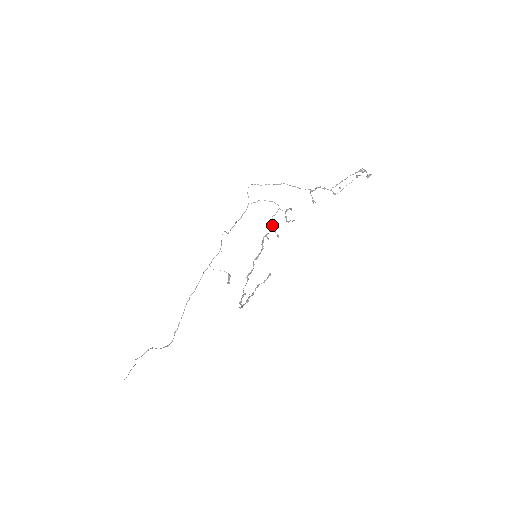
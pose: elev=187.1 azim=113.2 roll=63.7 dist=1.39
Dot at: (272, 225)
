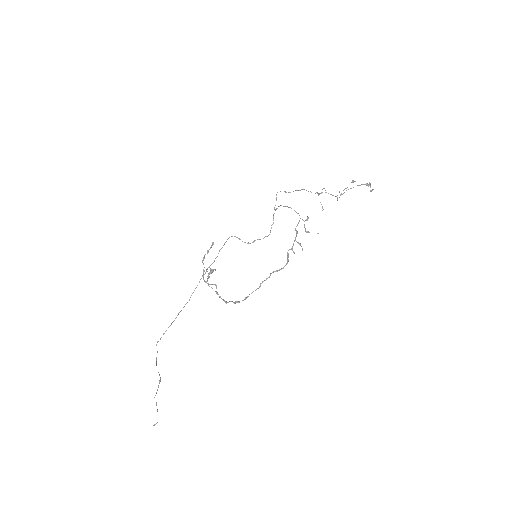
Dot at: occluded
